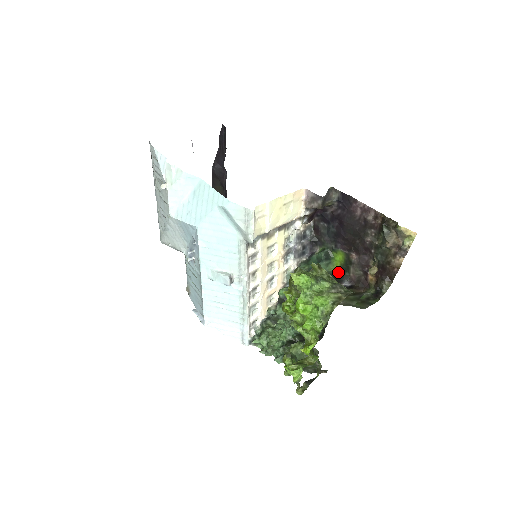
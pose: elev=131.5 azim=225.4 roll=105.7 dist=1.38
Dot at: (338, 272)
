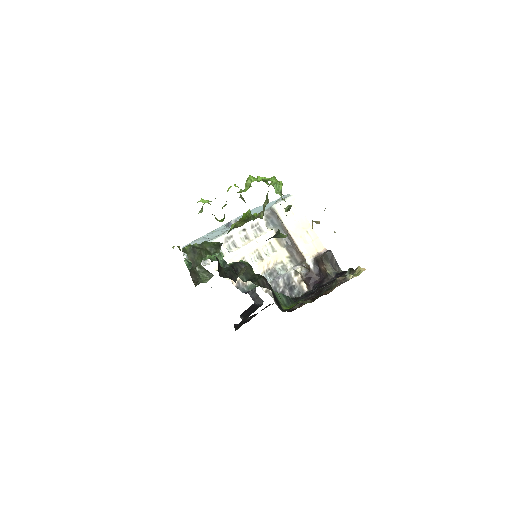
Dot at: occluded
